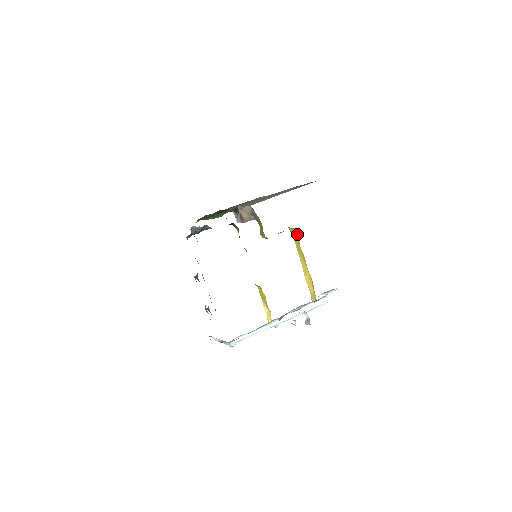
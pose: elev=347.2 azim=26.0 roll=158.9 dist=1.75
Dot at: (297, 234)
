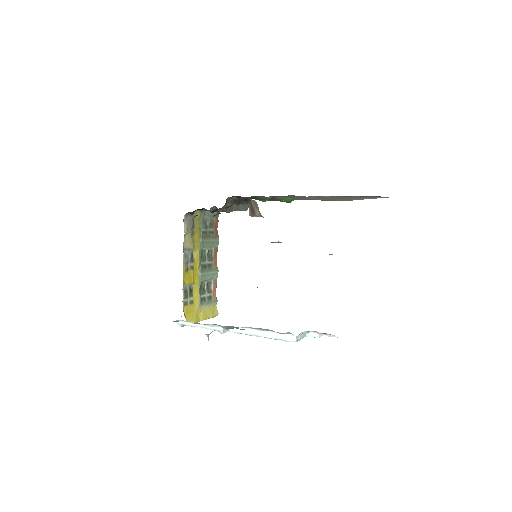
Dot at: occluded
